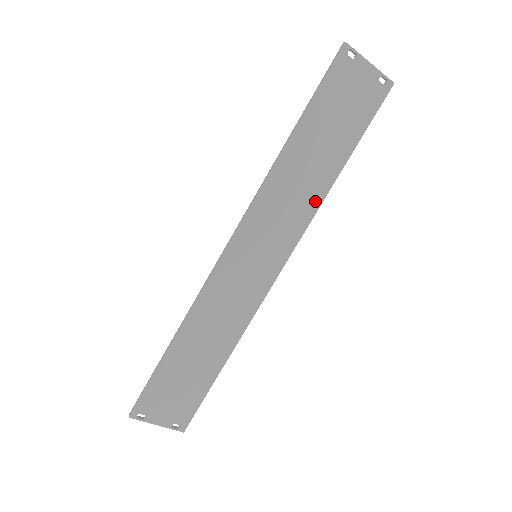
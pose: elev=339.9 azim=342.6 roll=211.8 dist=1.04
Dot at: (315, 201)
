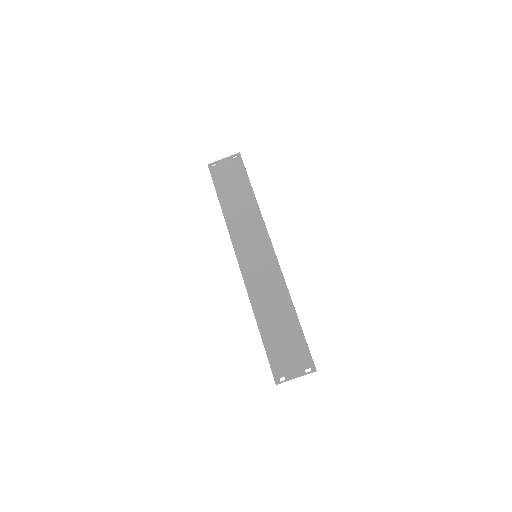
Dot at: (256, 213)
